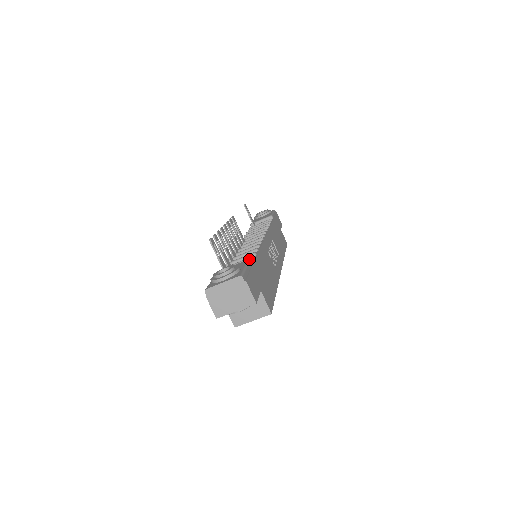
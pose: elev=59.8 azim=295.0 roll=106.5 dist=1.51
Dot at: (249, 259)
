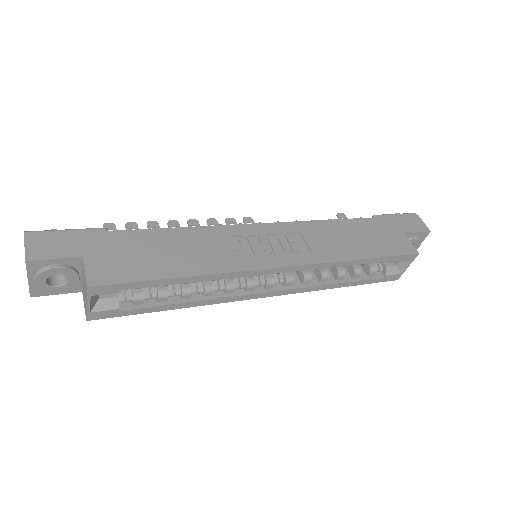
Dot at: occluded
